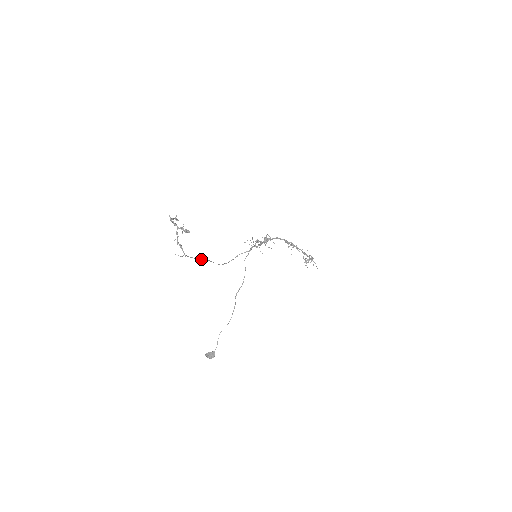
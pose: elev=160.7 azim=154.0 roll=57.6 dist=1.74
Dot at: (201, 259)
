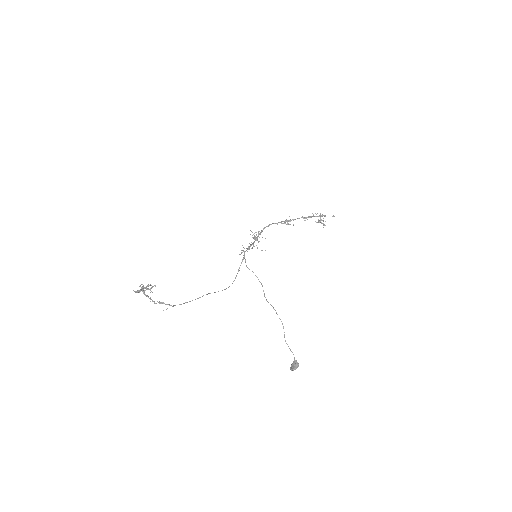
Dot at: (197, 298)
